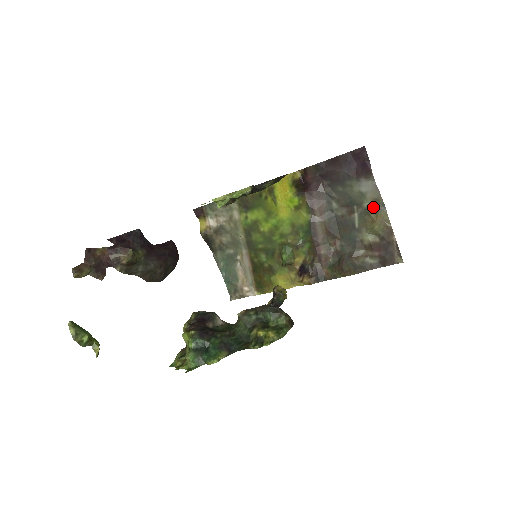
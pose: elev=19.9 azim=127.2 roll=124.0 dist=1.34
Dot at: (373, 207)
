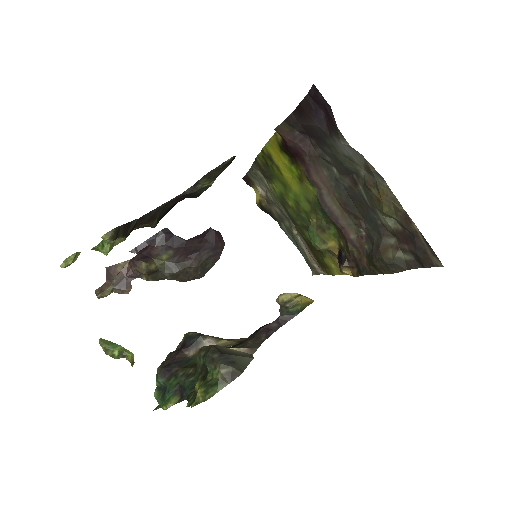
Dot at: (369, 178)
